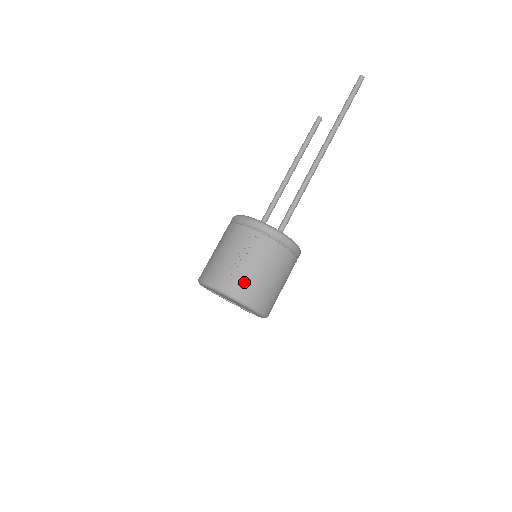
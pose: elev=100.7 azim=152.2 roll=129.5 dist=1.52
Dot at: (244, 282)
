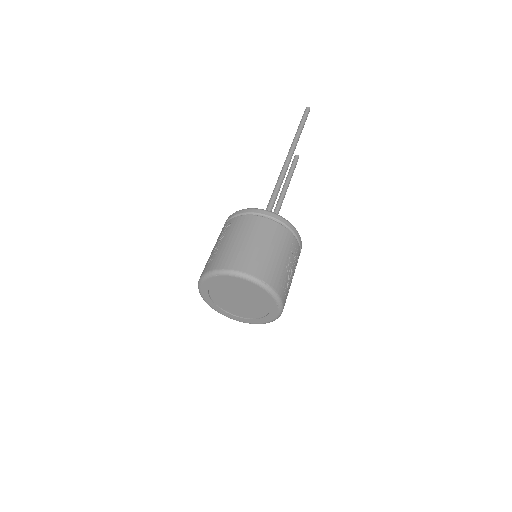
Dot at: (221, 256)
